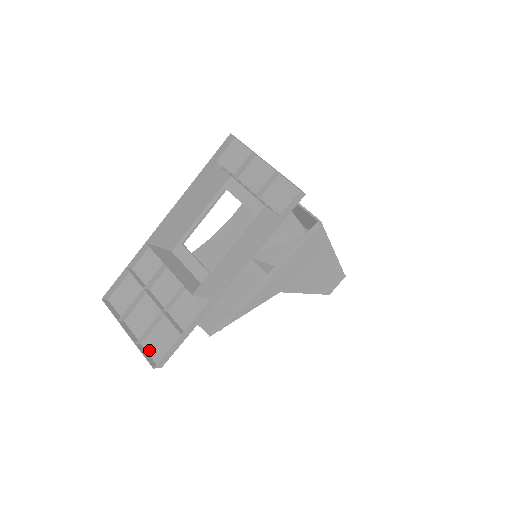
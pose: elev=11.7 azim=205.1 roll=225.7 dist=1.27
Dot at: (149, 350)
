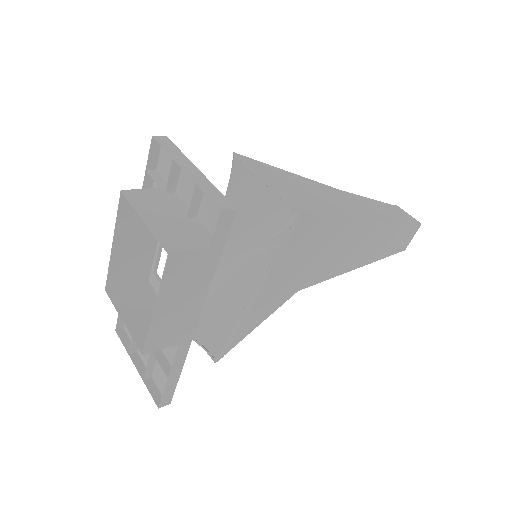
Dot at: (157, 385)
